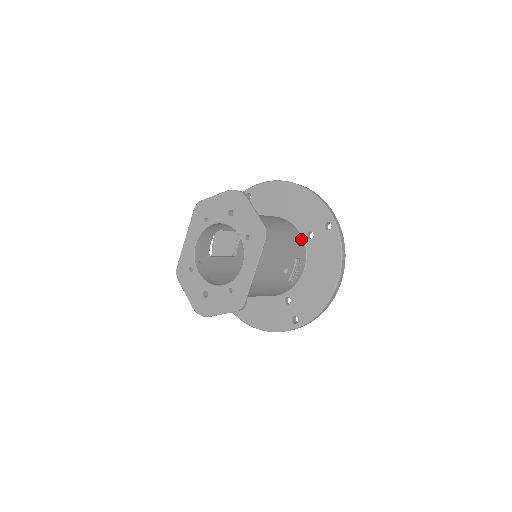
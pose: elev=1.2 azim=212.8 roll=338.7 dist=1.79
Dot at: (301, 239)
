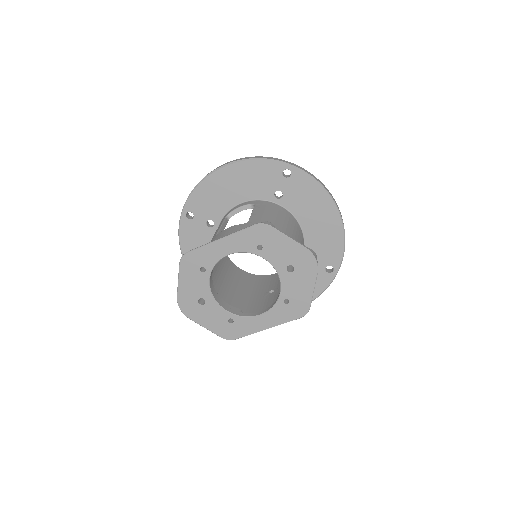
Dot at: occluded
